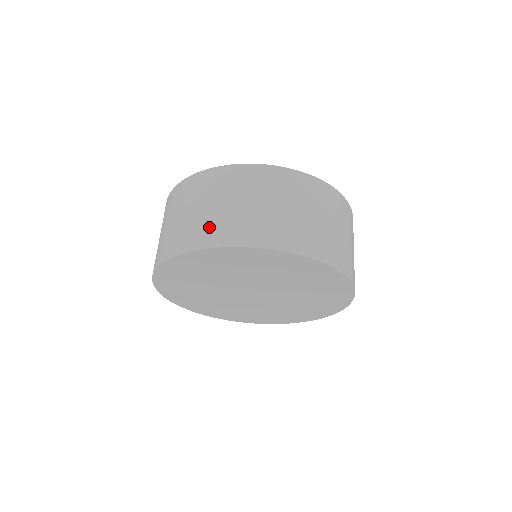
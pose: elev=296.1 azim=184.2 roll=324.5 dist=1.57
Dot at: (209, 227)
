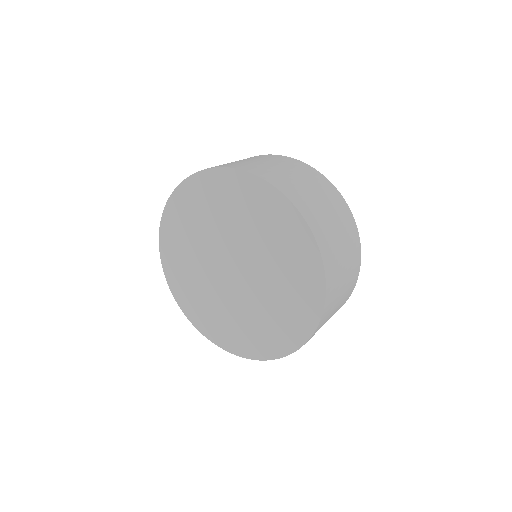
Dot at: (230, 163)
